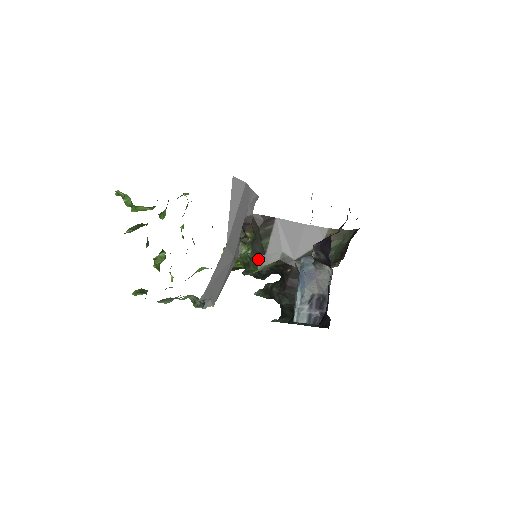
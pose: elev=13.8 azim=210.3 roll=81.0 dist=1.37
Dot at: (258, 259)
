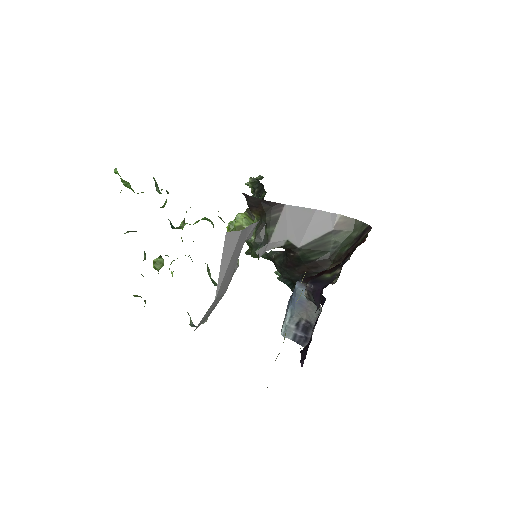
Dot at: (260, 251)
